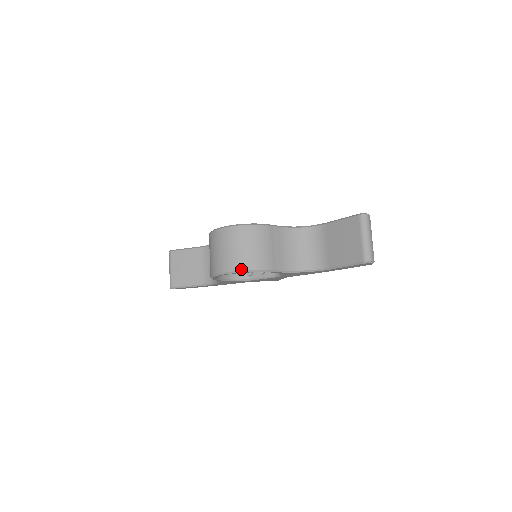
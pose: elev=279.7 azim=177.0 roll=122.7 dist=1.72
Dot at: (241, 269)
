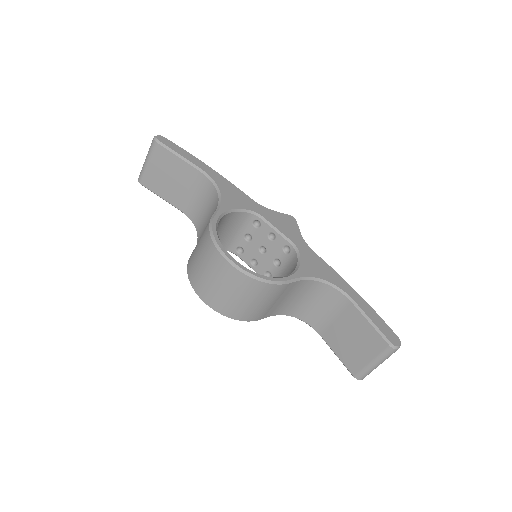
Dot at: (223, 314)
